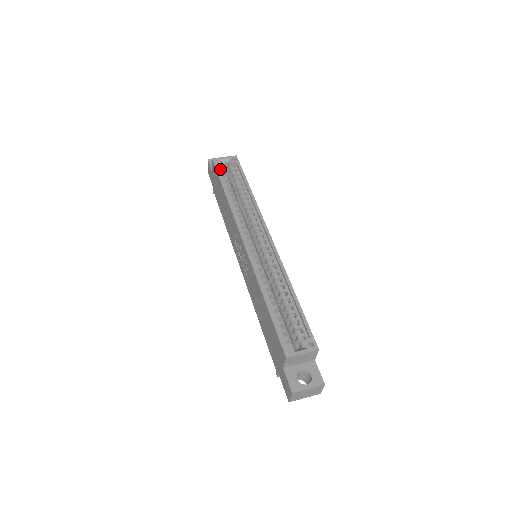
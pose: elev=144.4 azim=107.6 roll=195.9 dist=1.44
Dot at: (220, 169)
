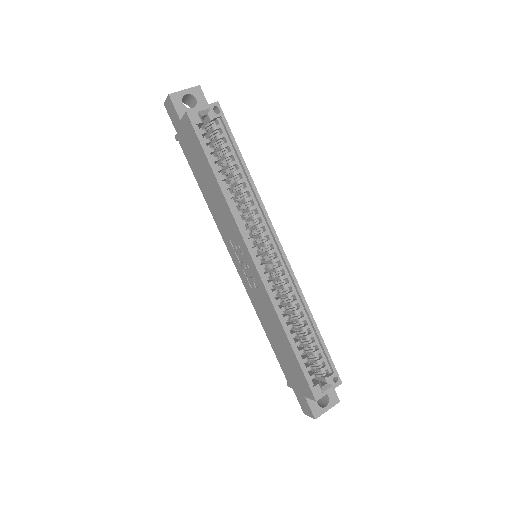
Dot at: (200, 130)
